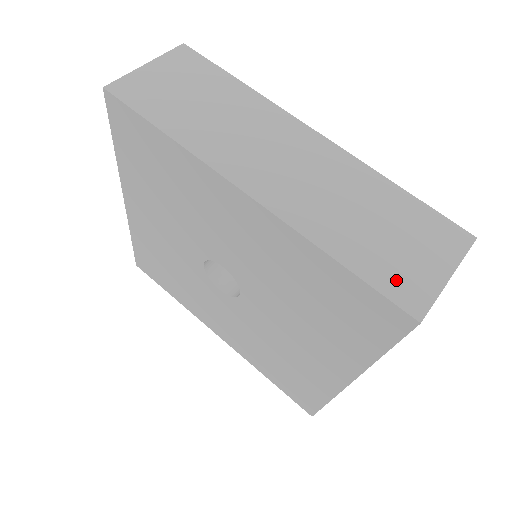
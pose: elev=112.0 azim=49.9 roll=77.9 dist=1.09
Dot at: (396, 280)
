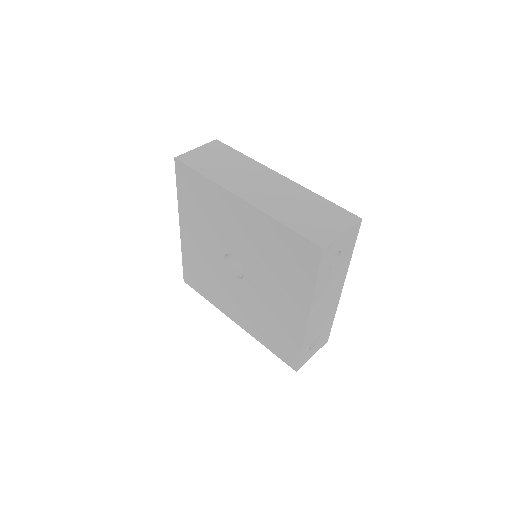
Dot at: (314, 233)
